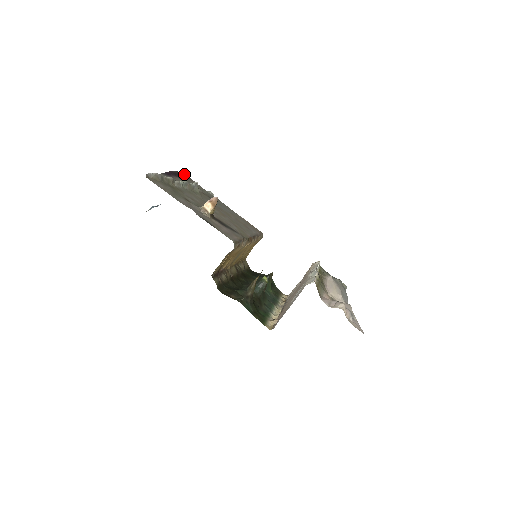
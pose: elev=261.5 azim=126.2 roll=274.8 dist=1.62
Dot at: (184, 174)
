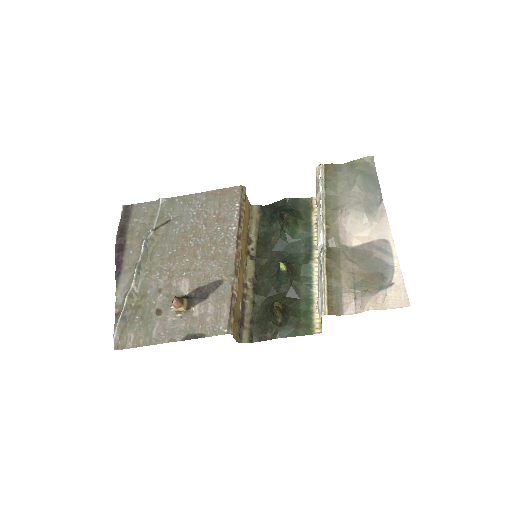
Dot at: (124, 215)
